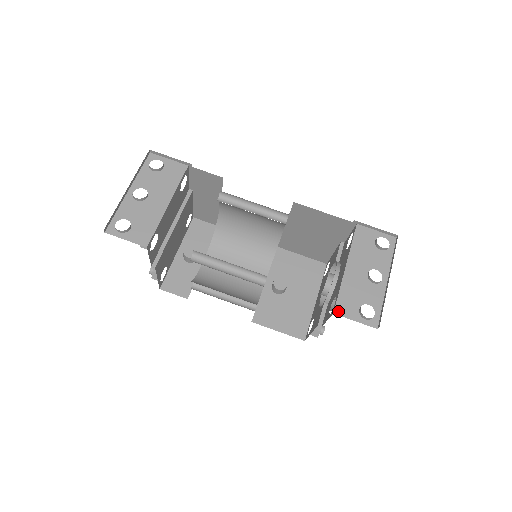
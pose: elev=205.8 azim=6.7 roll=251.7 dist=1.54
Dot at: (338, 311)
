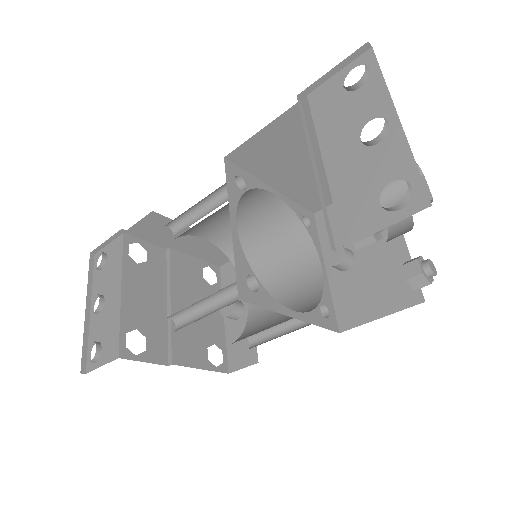
Dot at: (349, 238)
